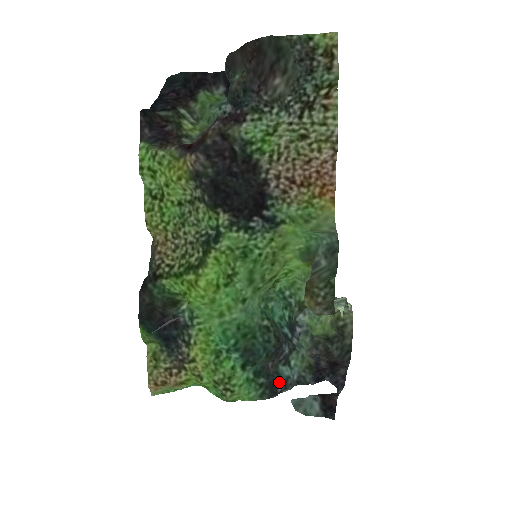
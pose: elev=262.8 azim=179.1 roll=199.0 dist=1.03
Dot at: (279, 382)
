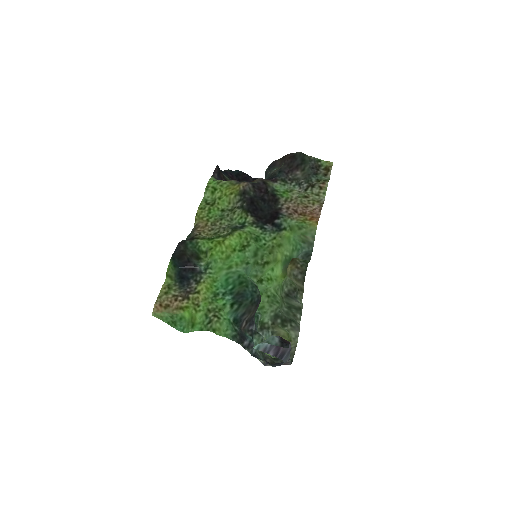
Dot at: (246, 338)
